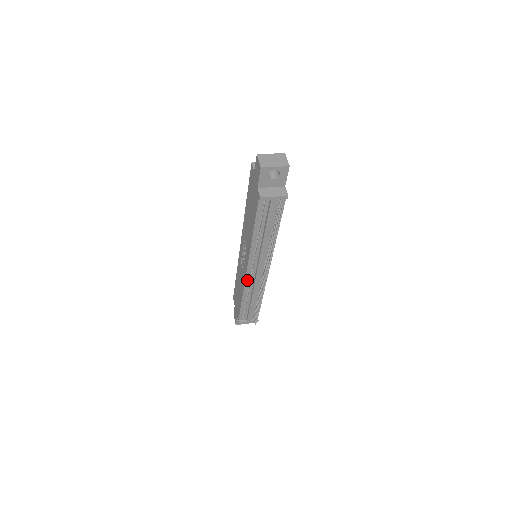
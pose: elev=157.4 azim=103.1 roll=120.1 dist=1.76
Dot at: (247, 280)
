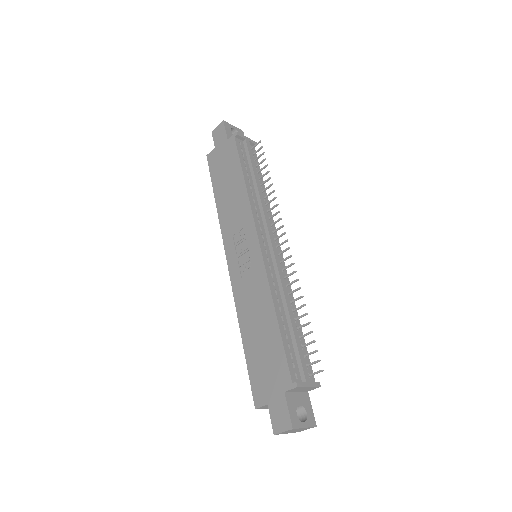
Dot at: (266, 266)
